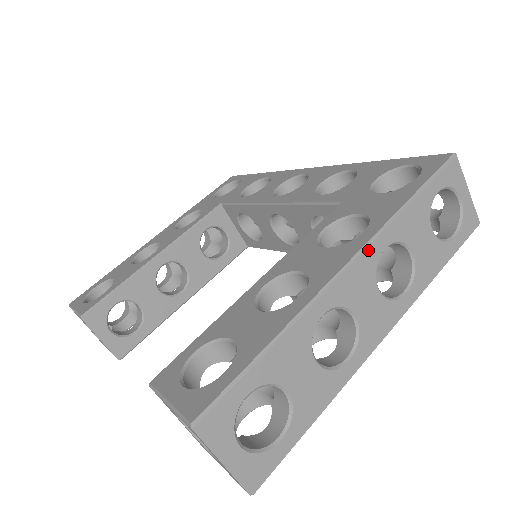
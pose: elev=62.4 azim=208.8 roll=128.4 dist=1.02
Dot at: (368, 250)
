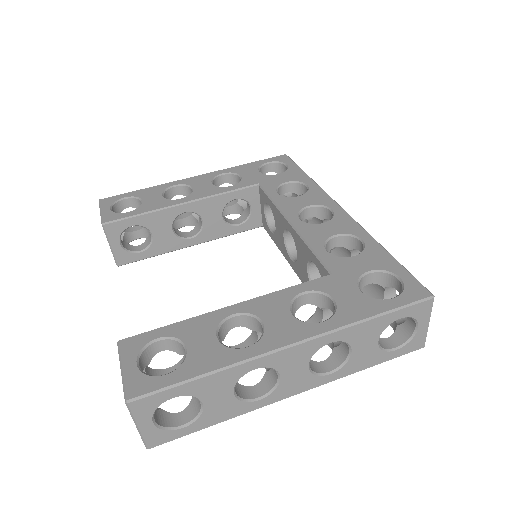
Dot at: (315, 340)
